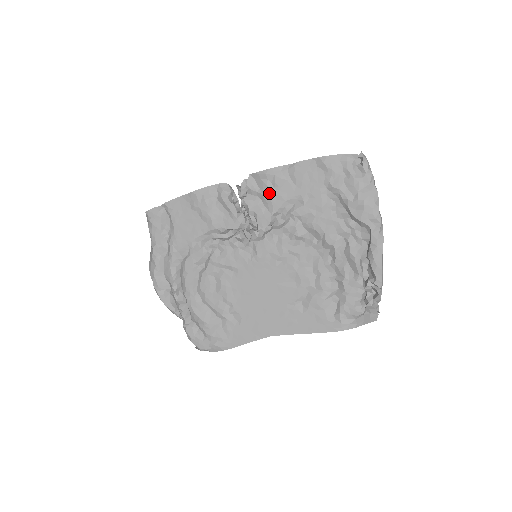
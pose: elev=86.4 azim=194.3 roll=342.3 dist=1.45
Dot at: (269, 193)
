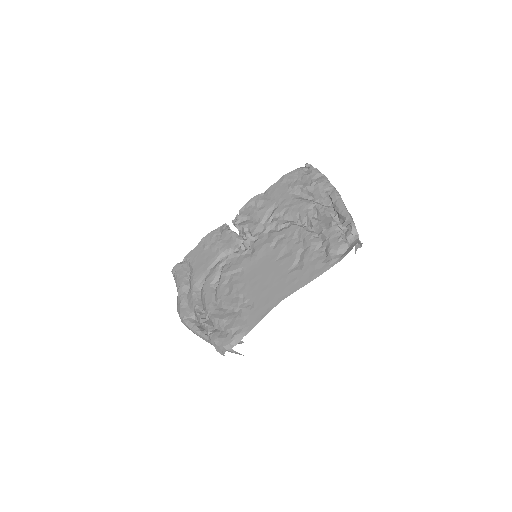
Dot at: (254, 212)
